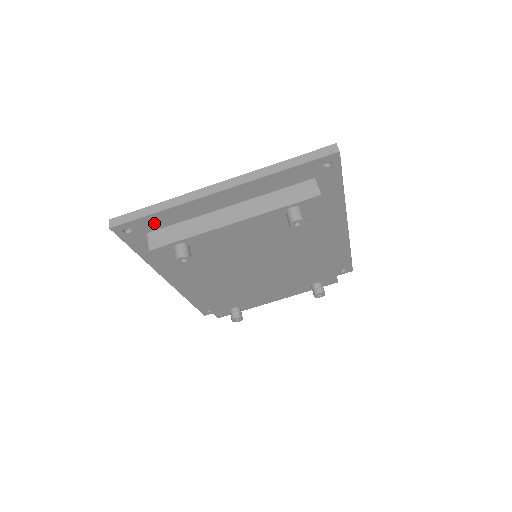
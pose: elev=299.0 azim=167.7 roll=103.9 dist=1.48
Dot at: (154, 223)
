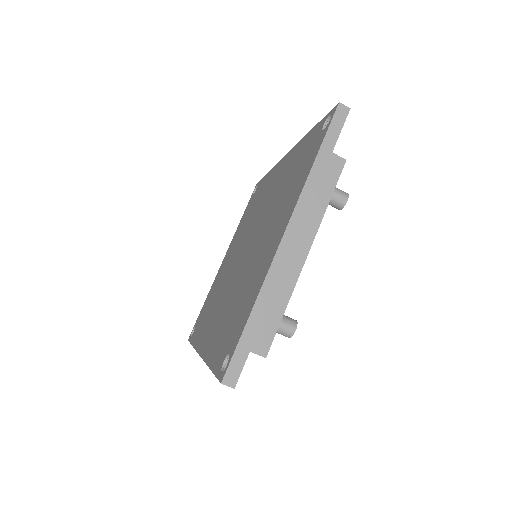
Dot at: occluded
